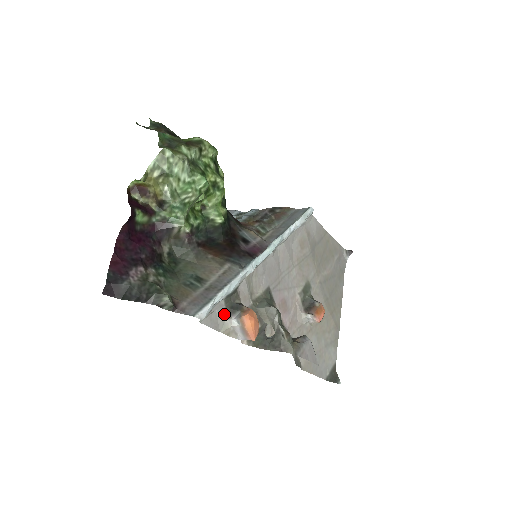
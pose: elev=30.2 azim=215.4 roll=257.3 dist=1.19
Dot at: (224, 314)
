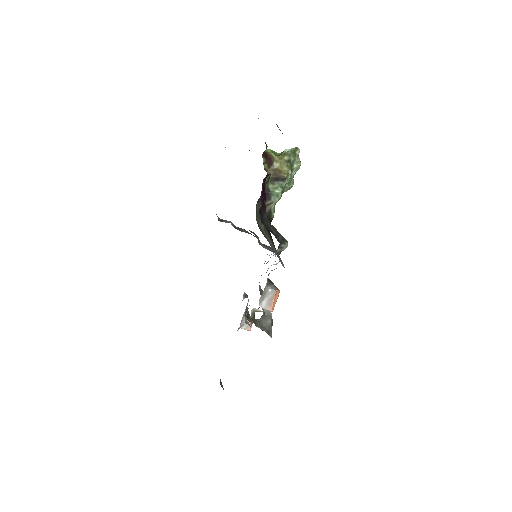
Dot at: (267, 281)
